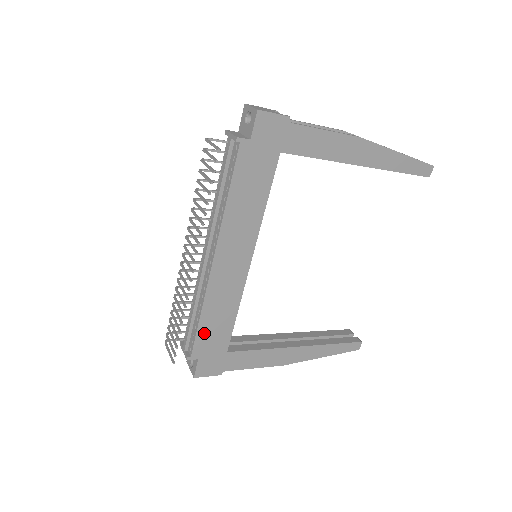
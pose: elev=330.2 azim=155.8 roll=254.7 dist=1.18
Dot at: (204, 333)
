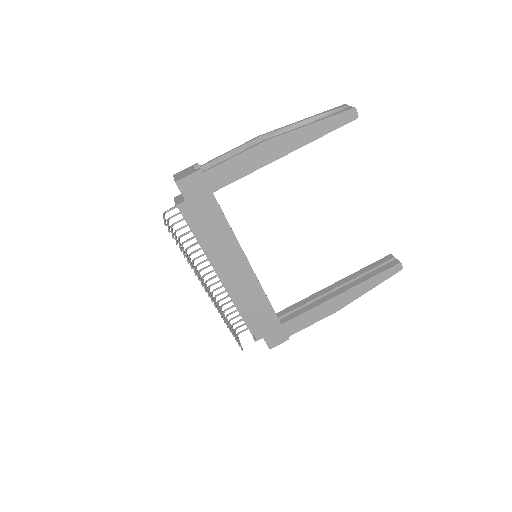
Dot at: (254, 322)
